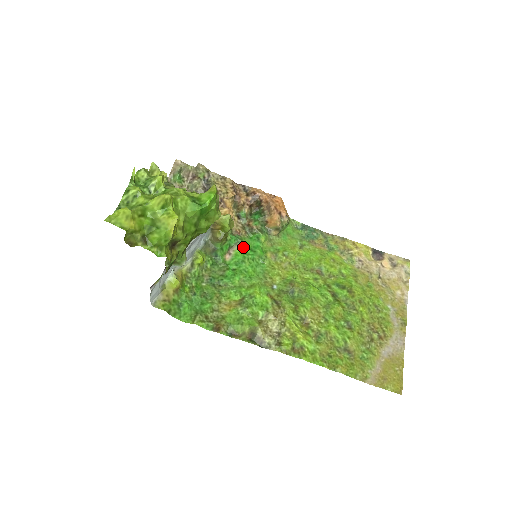
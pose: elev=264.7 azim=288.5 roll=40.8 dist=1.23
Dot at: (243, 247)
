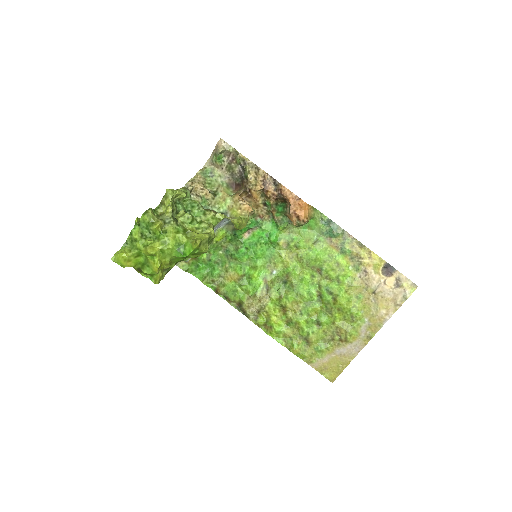
Dot at: (261, 231)
